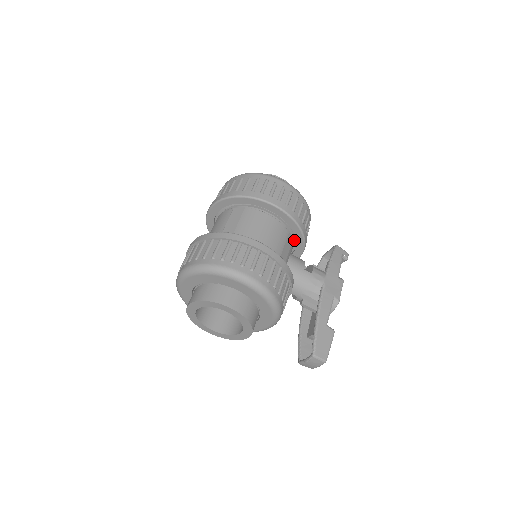
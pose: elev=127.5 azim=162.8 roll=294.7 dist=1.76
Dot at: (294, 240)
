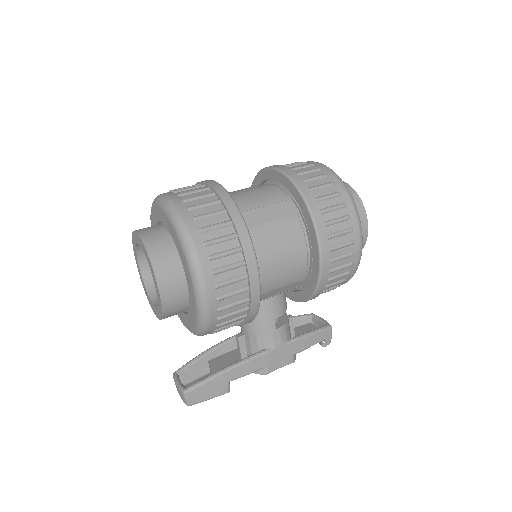
Dot at: (301, 287)
